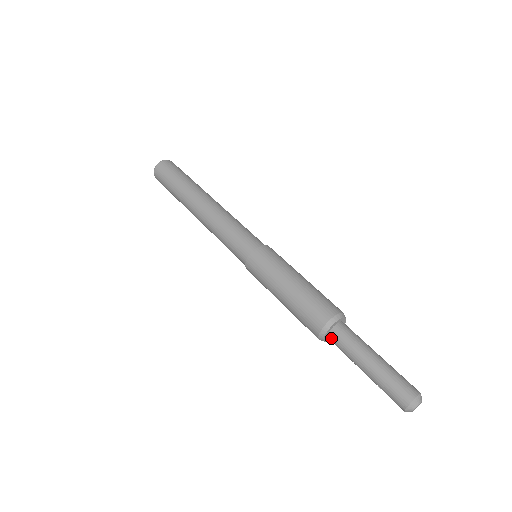
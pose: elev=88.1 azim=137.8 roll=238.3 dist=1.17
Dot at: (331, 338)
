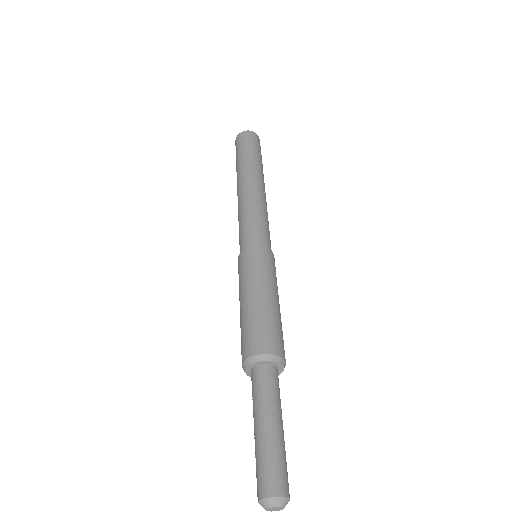
Dot at: (254, 372)
